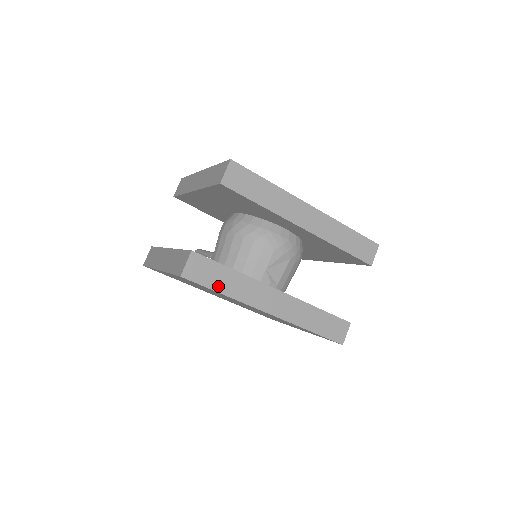
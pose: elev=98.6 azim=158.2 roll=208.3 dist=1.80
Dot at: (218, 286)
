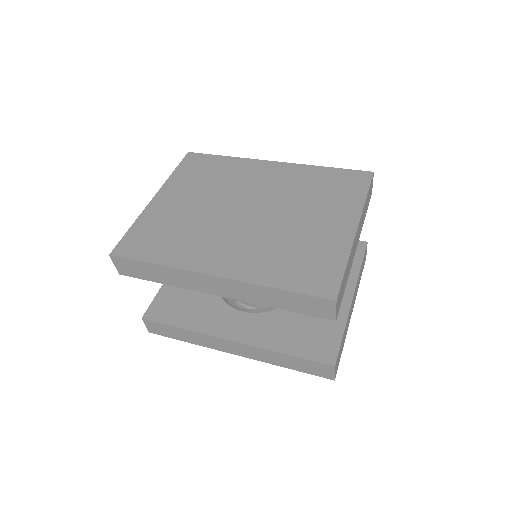
Dot at: (179, 337)
